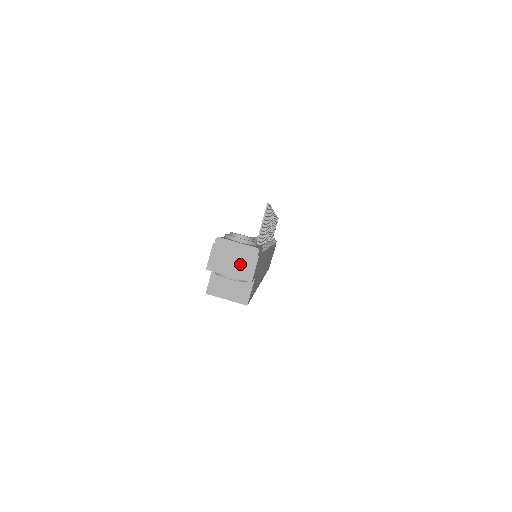
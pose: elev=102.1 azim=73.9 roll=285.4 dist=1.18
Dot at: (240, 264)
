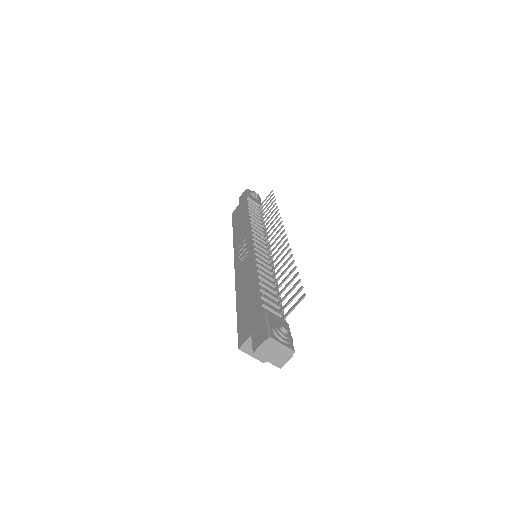
Dot at: (278, 357)
